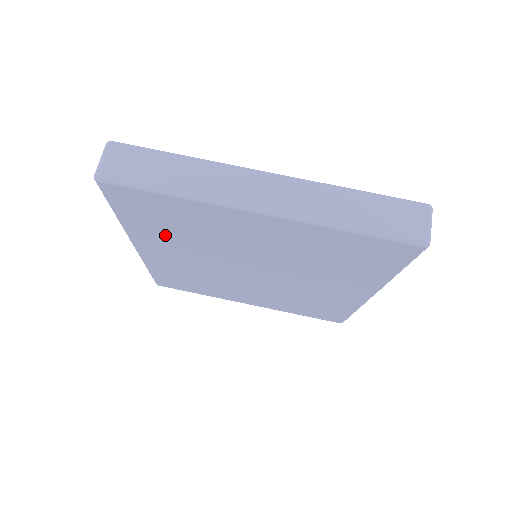
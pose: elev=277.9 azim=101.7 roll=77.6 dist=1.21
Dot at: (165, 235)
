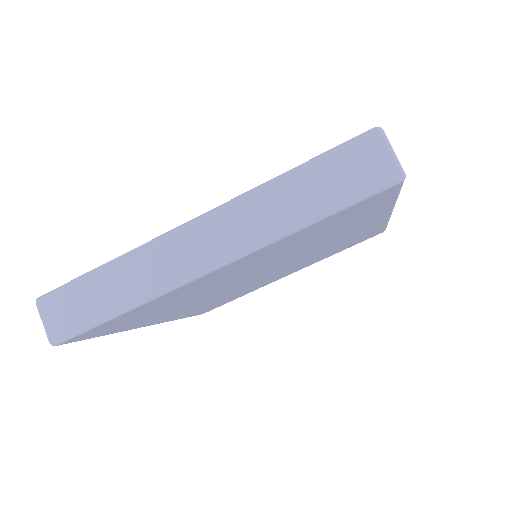
Dot at: (160, 314)
